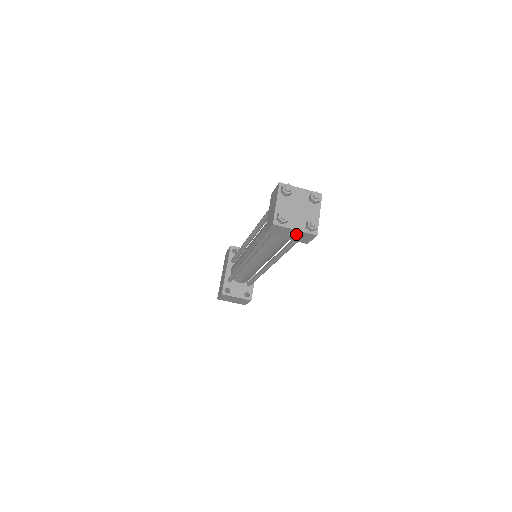
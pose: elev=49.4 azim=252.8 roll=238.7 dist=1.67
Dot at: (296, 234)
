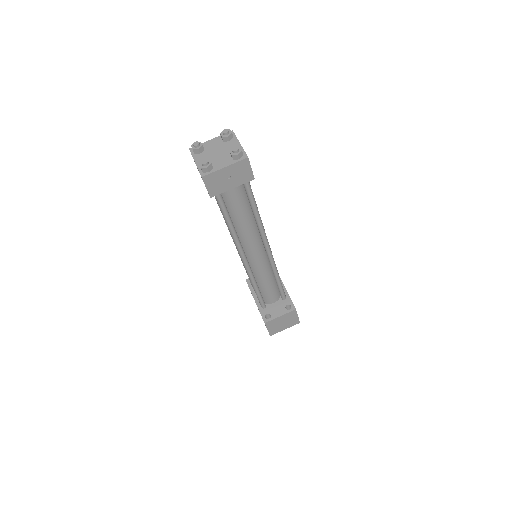
Dot at: (232, 173)
